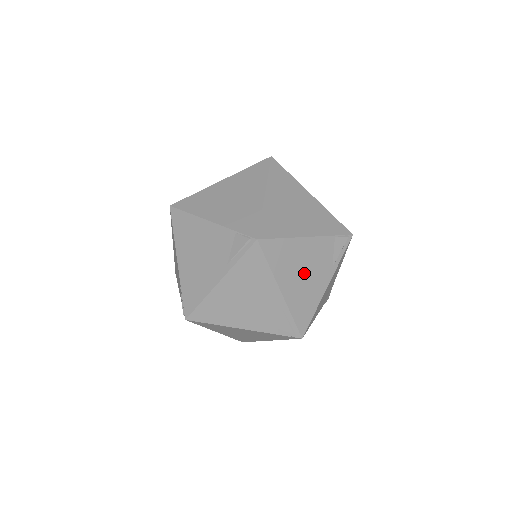
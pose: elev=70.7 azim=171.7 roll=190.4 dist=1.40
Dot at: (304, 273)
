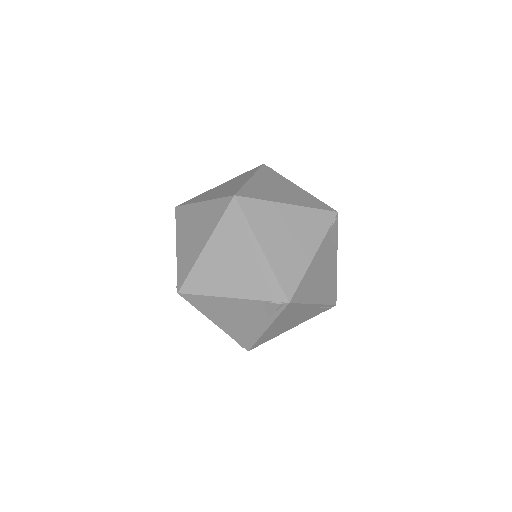
Dot at: (235, 318)
